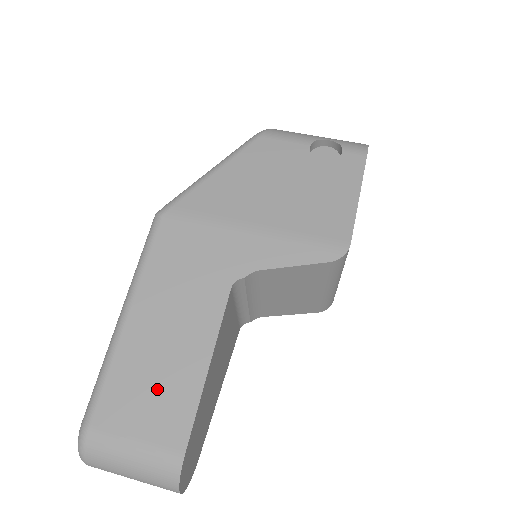
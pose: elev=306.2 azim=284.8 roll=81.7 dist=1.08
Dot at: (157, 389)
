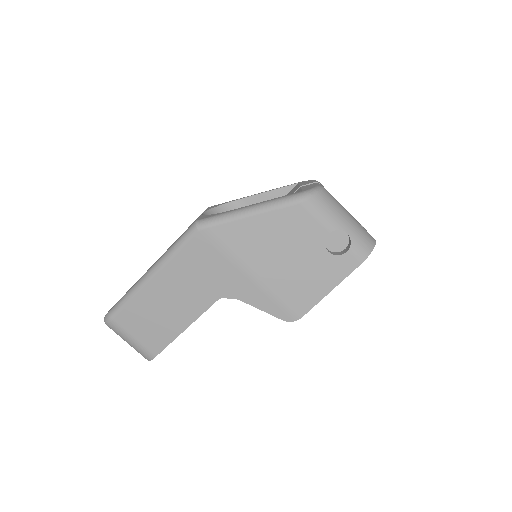
Dot at: (154, 323)
